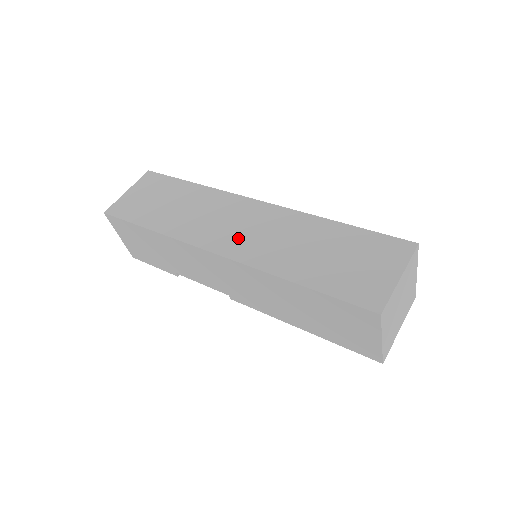
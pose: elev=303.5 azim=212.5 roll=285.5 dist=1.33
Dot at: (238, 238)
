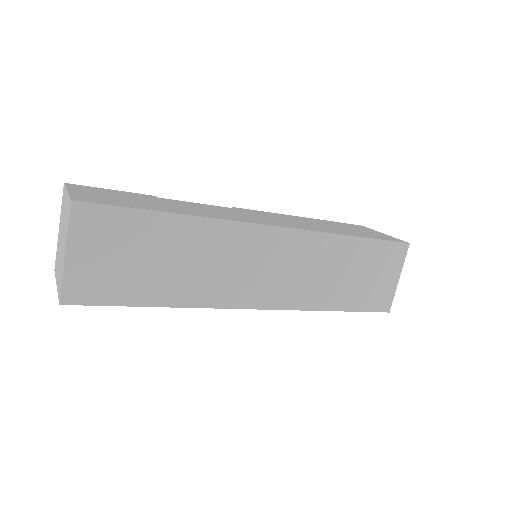
Dot at: (272, 284)
